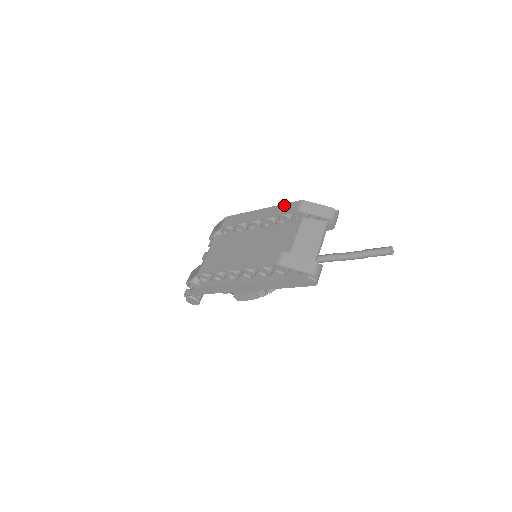
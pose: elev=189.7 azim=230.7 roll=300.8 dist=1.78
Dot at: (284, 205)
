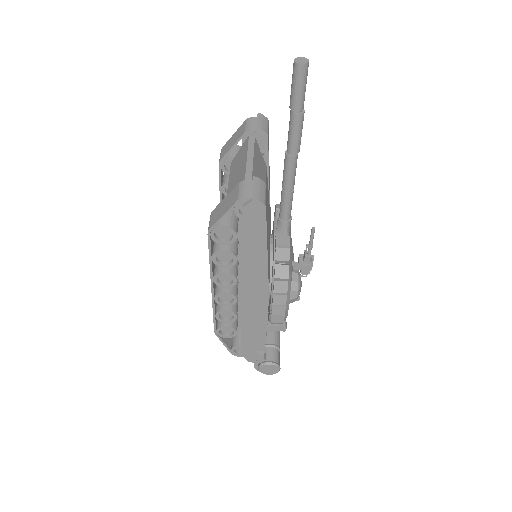
Dot at: occluded
